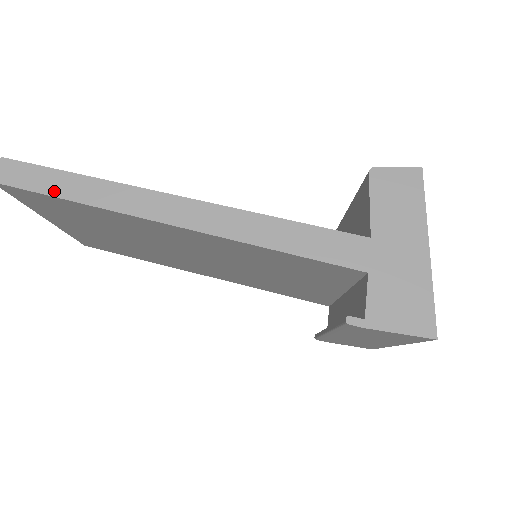
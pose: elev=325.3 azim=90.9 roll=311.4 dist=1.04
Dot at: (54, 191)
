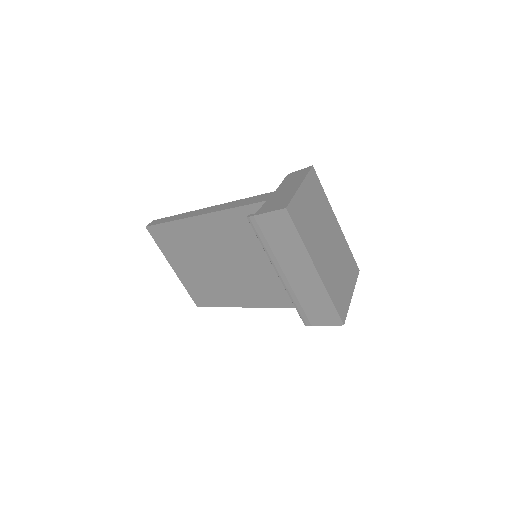
Dot at: (163, 222)
